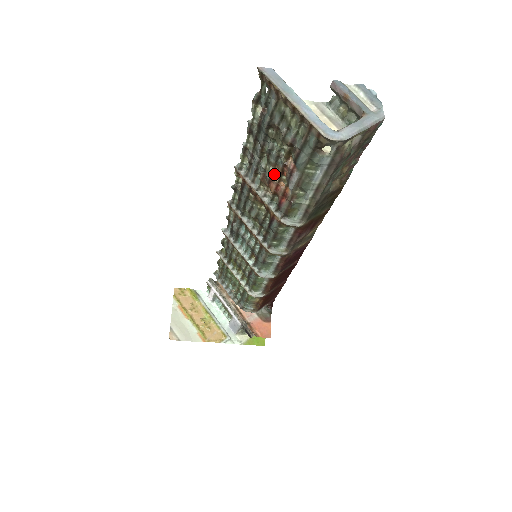
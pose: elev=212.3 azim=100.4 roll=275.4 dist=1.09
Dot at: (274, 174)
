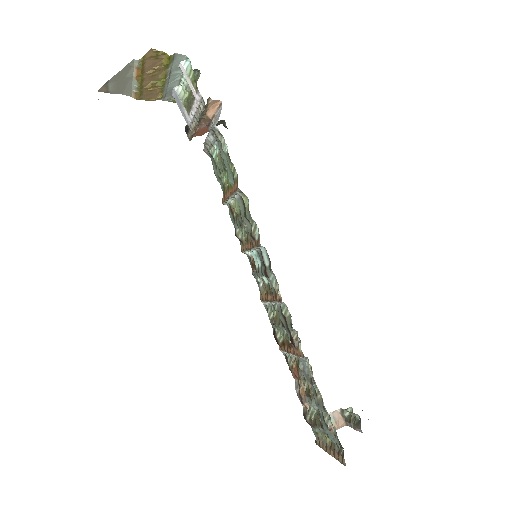
Dot at: (303, 382)
